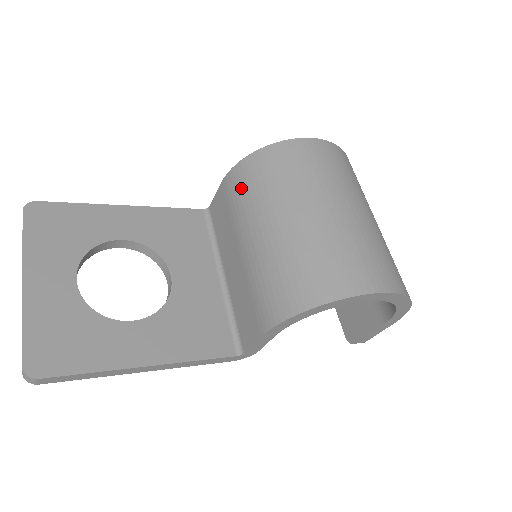
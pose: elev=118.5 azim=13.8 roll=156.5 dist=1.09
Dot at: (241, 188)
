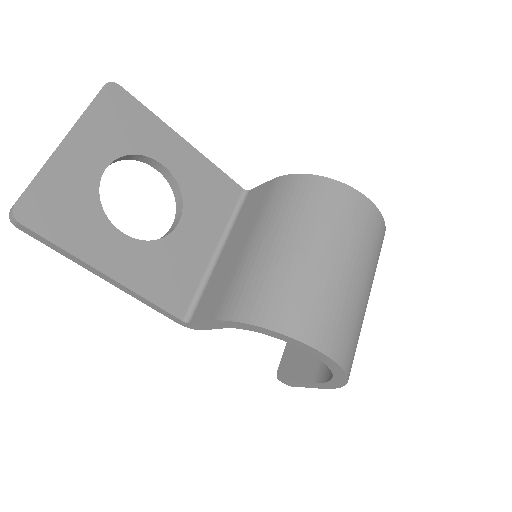
Dot at: (284, 195)
